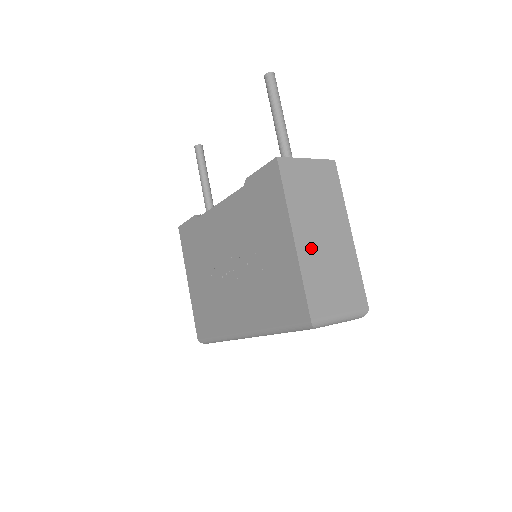
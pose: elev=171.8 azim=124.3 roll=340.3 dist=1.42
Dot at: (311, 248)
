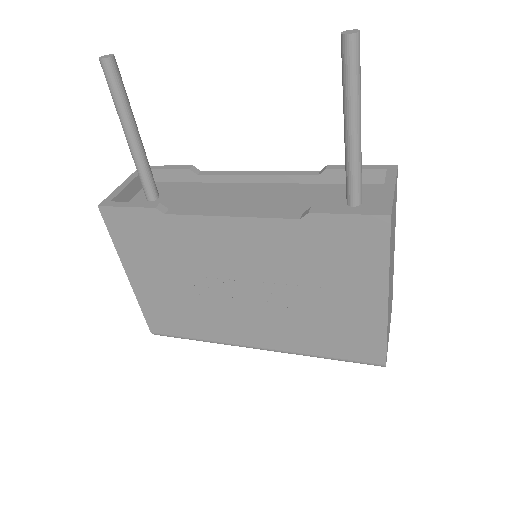
Dot at: occluded
